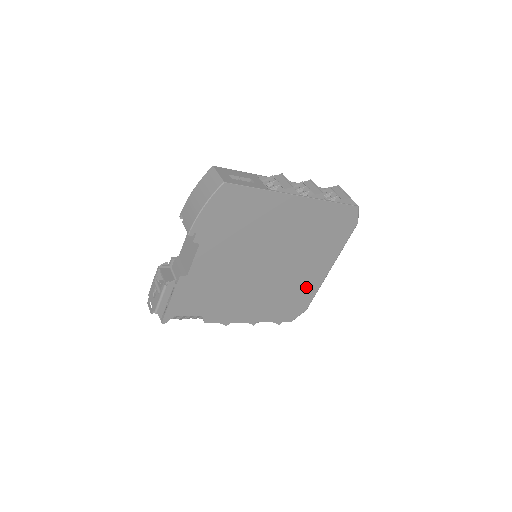
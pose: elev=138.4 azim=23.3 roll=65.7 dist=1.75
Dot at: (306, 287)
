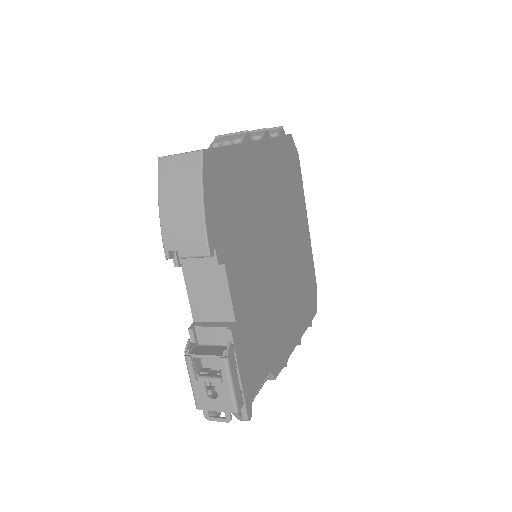
Dot at: (306, 260)
